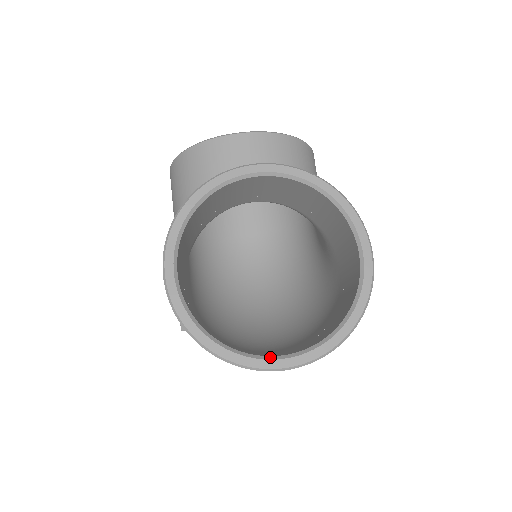
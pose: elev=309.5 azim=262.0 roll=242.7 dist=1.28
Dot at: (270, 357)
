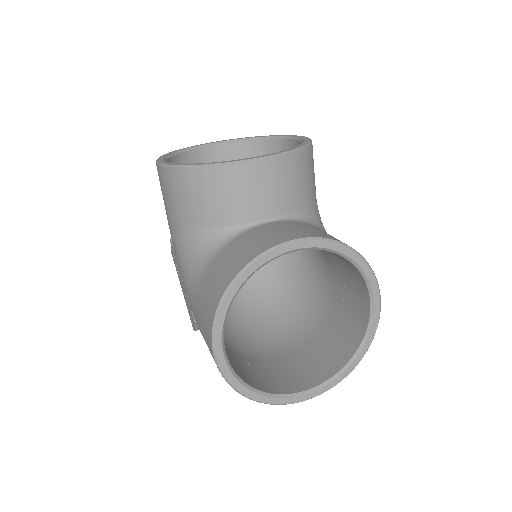
Dot at: (299, 394)
